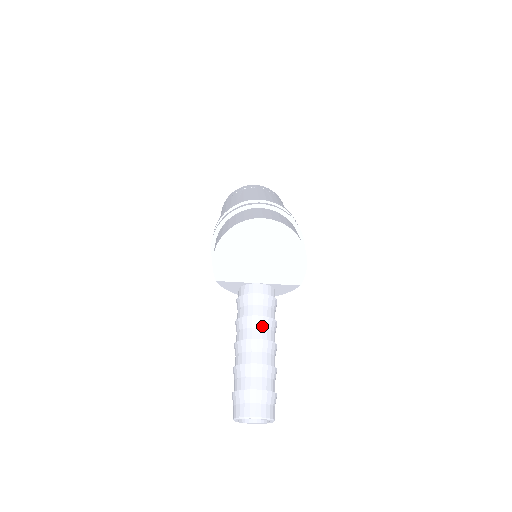
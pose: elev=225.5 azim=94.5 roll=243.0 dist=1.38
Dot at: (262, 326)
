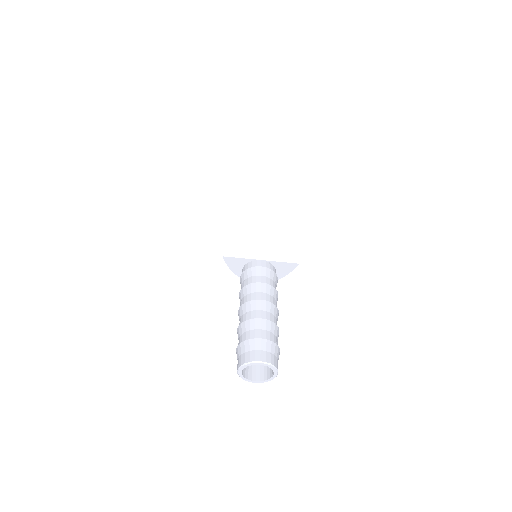
Dot at: (265, 291)
